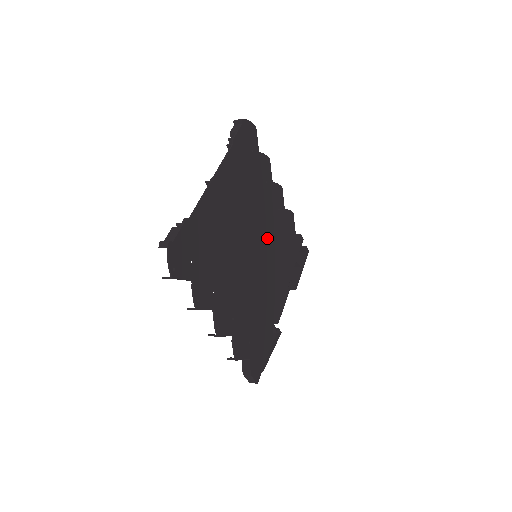
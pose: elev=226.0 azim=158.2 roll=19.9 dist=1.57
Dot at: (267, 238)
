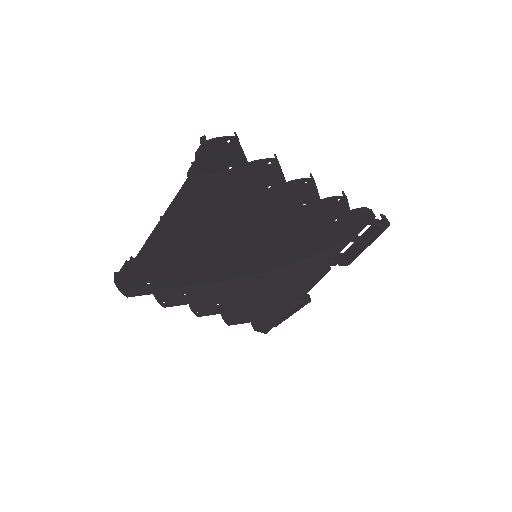
Dot at: (276, 238)
